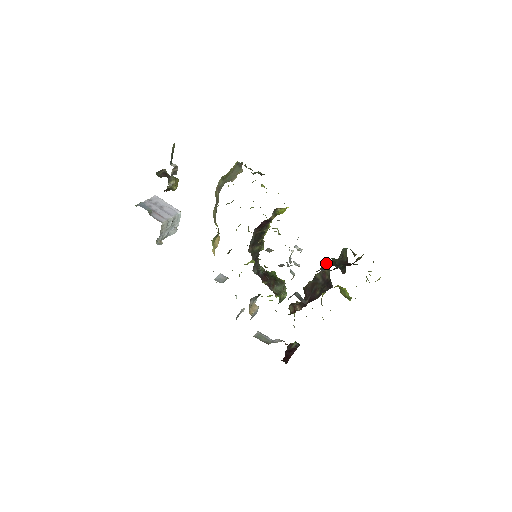
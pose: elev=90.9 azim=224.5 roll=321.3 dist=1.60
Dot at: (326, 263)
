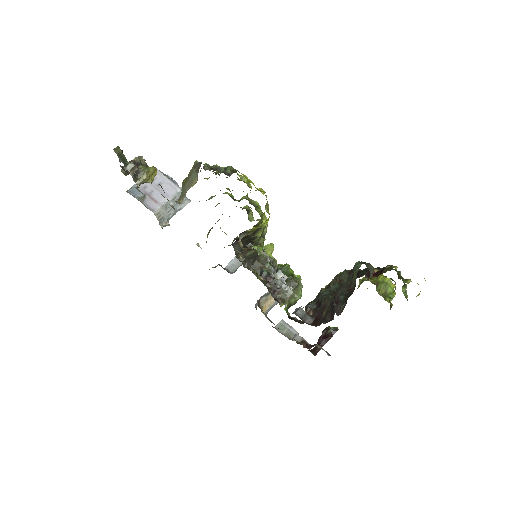
Dot at: (320, 295)
